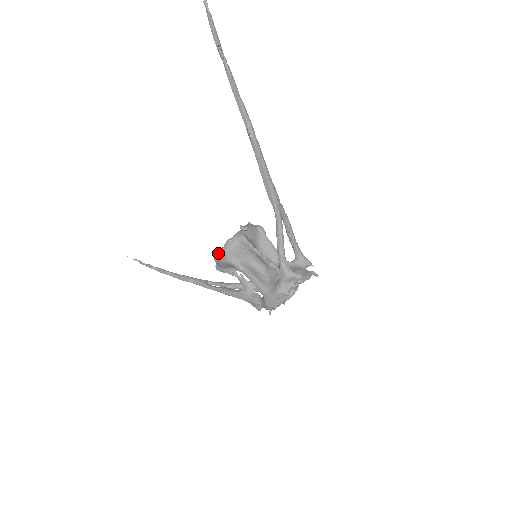
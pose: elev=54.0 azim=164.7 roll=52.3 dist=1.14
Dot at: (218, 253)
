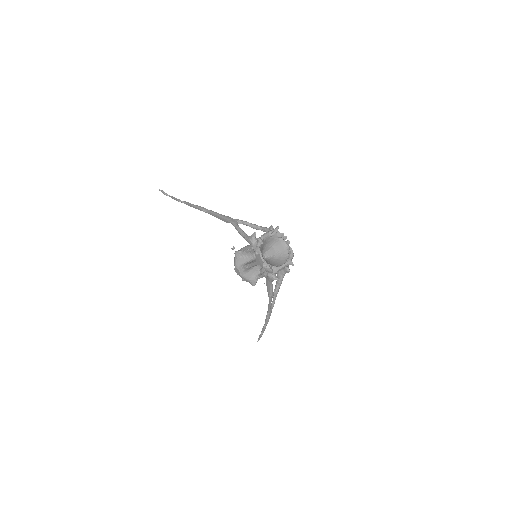
Dot at: occluded
